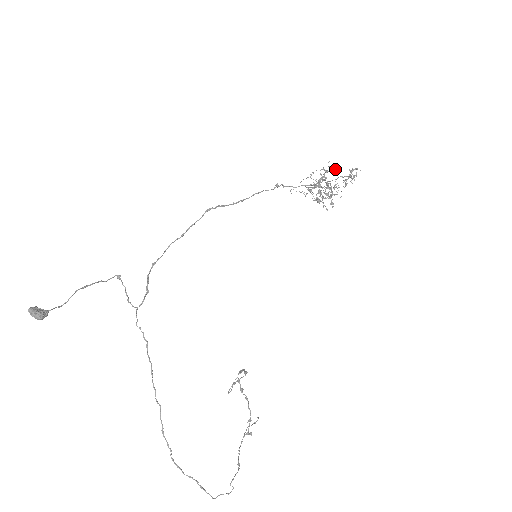
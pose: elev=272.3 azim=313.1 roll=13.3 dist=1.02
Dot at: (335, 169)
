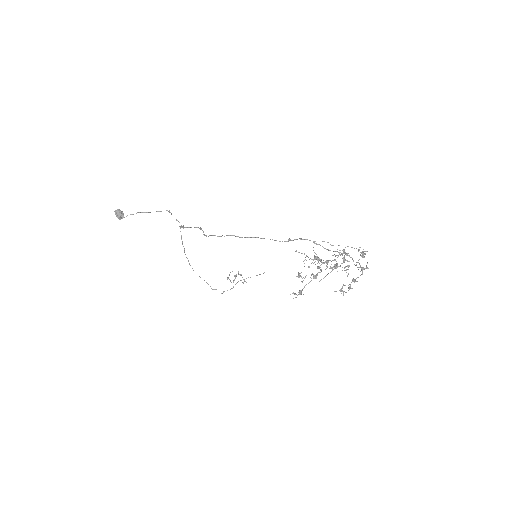
Dot at: (296, 297)
